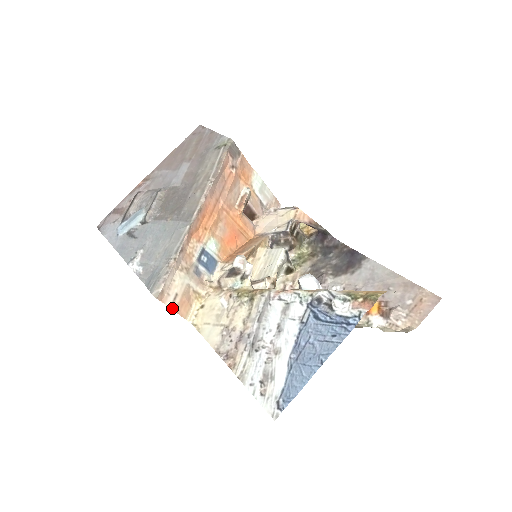
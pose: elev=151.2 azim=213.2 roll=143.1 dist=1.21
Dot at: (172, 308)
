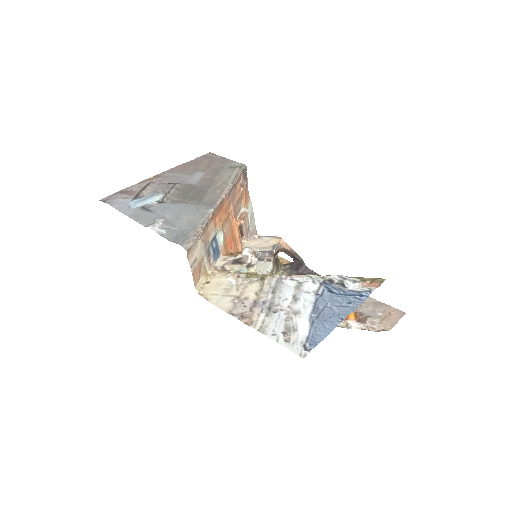
Dot at: (191, 269)
